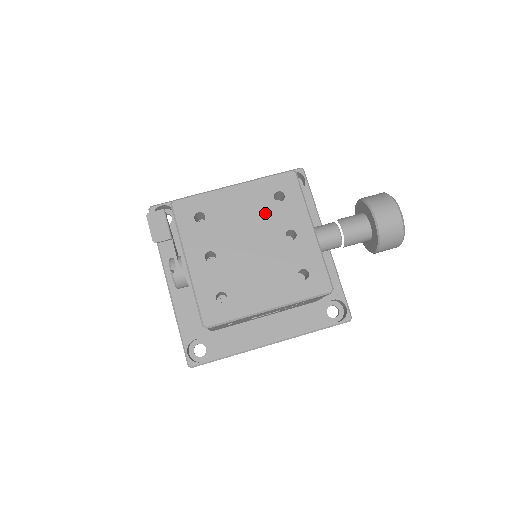
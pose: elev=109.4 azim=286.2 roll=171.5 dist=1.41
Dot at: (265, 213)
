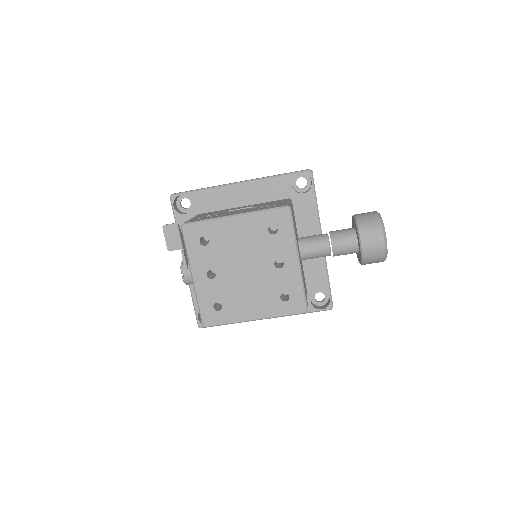
Dot at: (259, 243)
